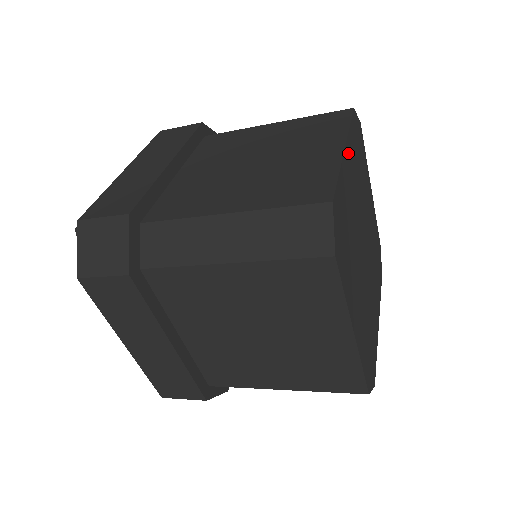
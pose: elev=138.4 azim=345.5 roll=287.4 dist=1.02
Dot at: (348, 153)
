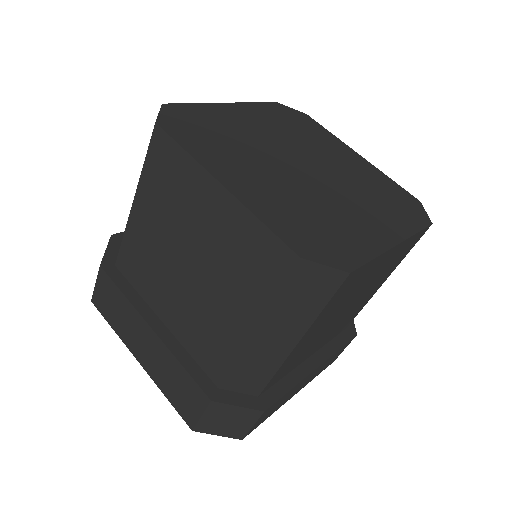
Dot at: (240, 109)
